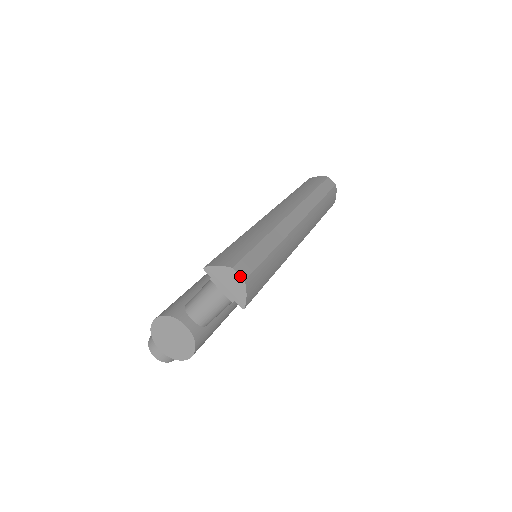
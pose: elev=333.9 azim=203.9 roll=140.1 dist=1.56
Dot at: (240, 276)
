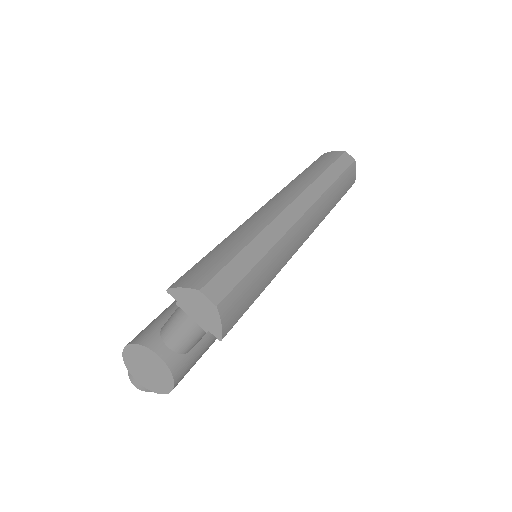
Dot at: (210, 301)
